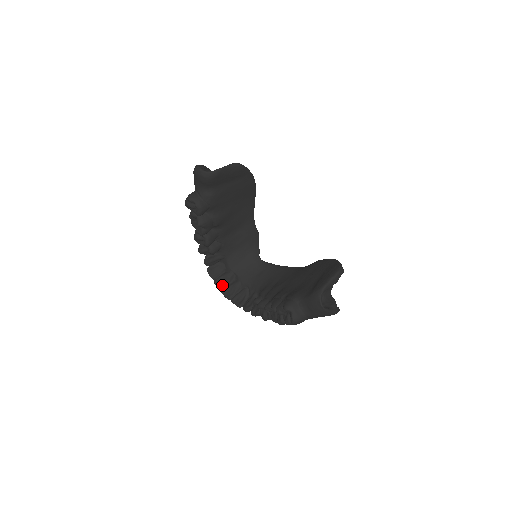
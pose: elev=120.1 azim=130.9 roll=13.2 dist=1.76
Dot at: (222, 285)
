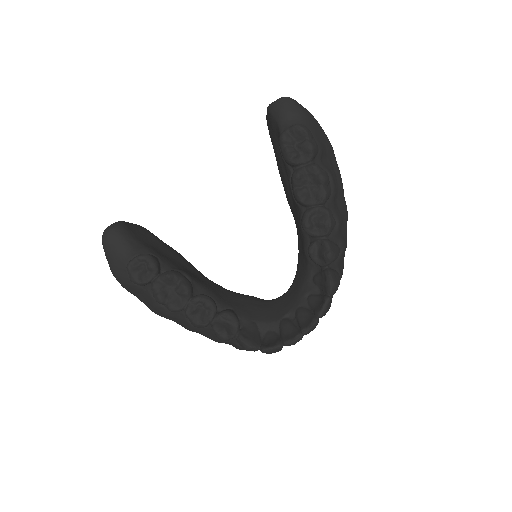
Dot at: (294, 333)
